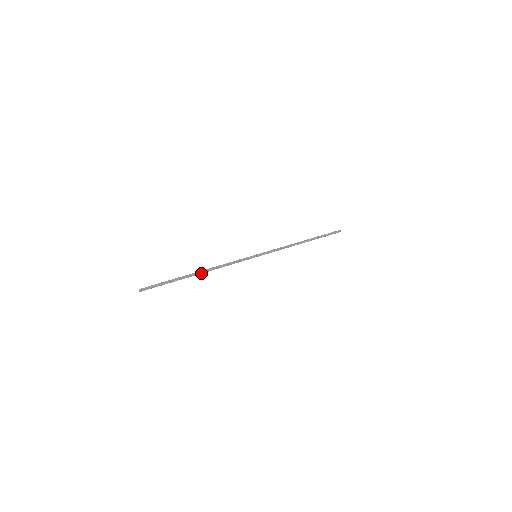
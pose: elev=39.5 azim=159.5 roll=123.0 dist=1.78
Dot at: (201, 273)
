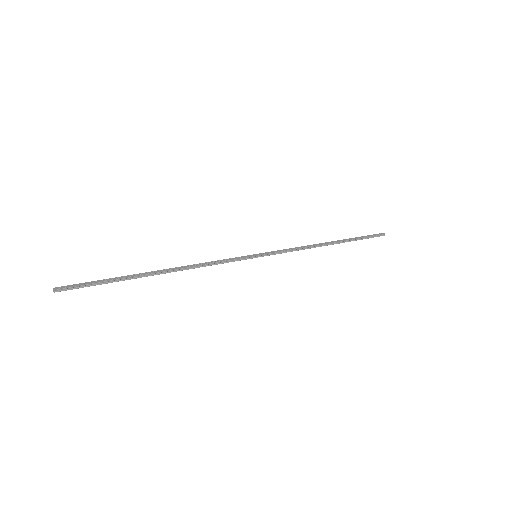
Dot at: (165, 273)
